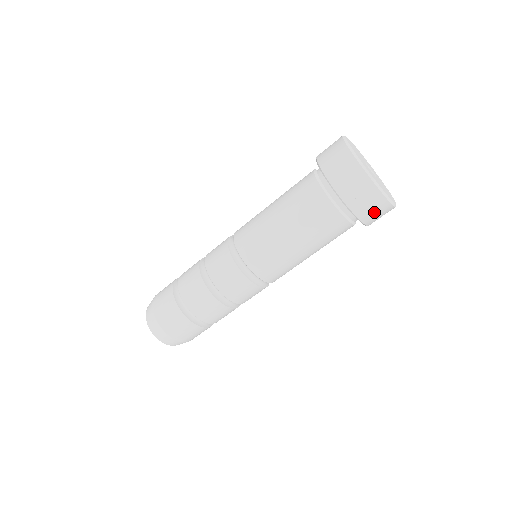
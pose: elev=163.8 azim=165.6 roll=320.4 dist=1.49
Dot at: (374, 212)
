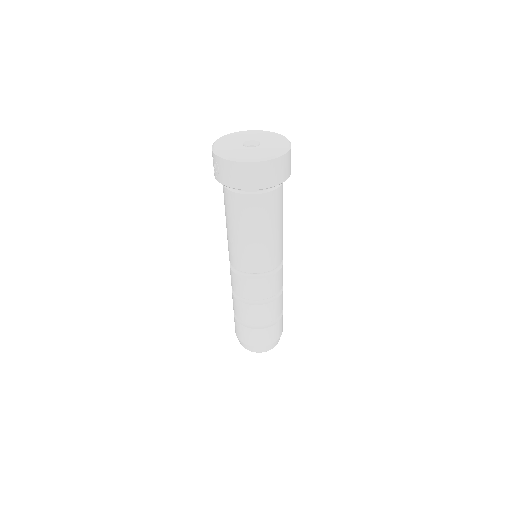
Dot at: (238, 176)
